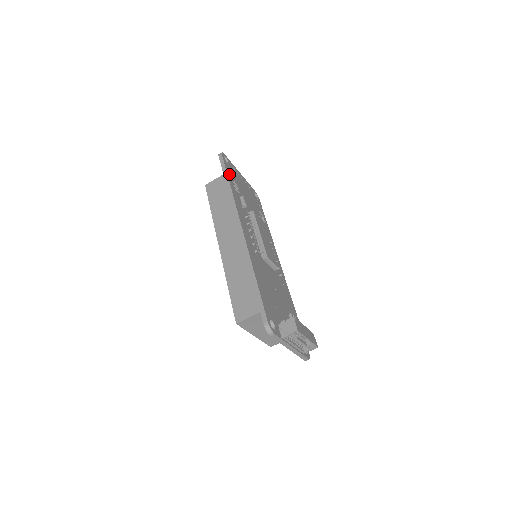
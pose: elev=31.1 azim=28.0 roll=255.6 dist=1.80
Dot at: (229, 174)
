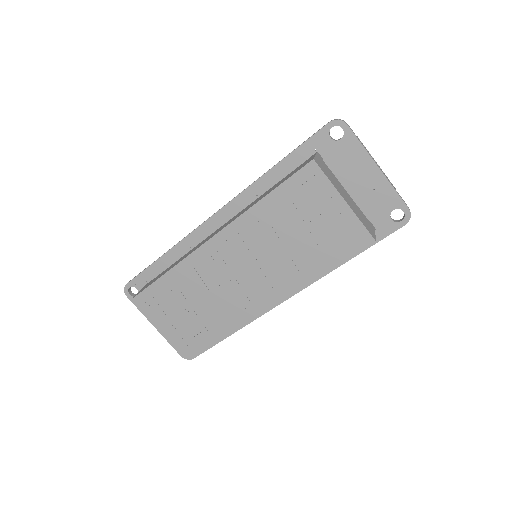
Dot at: (154, 271)
